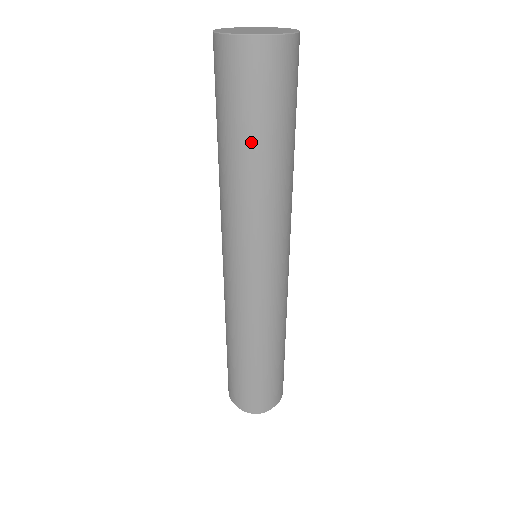
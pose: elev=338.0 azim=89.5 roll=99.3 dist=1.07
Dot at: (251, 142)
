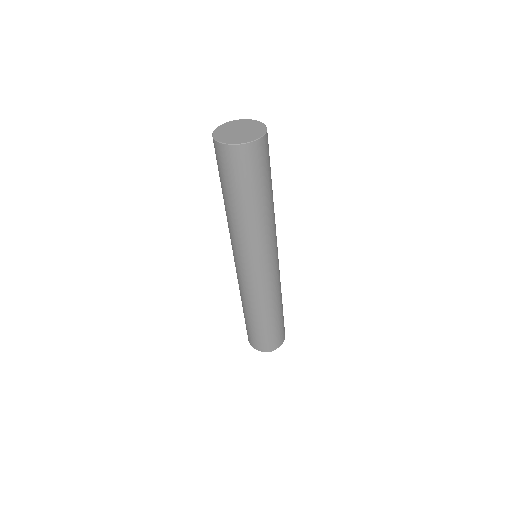
Dot at: (238, 199)
